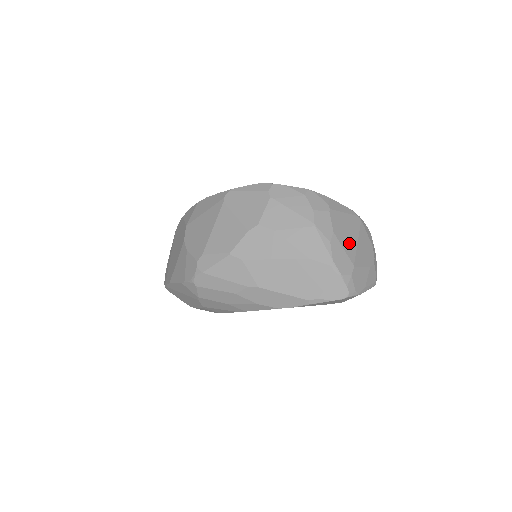
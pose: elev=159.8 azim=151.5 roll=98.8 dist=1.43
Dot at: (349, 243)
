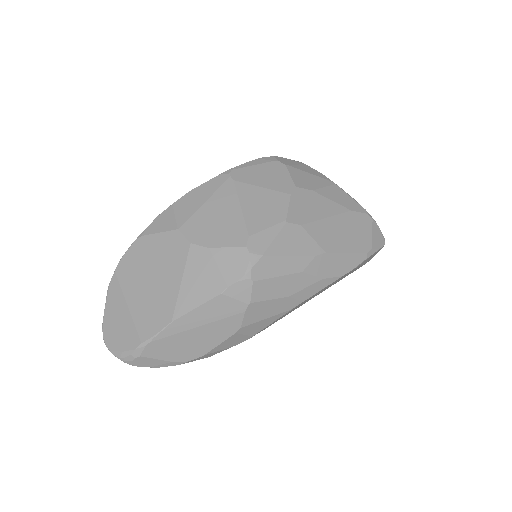
Dot at: occluded
